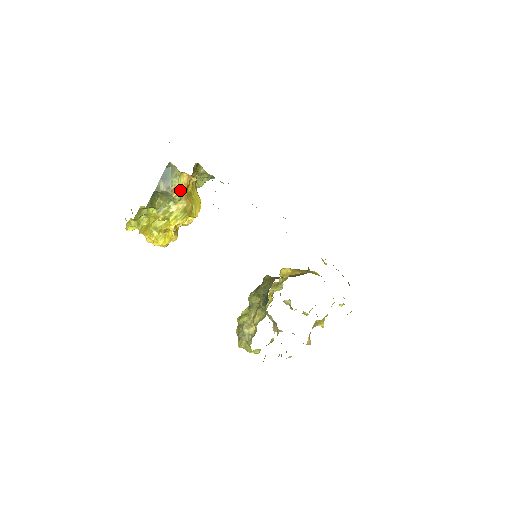
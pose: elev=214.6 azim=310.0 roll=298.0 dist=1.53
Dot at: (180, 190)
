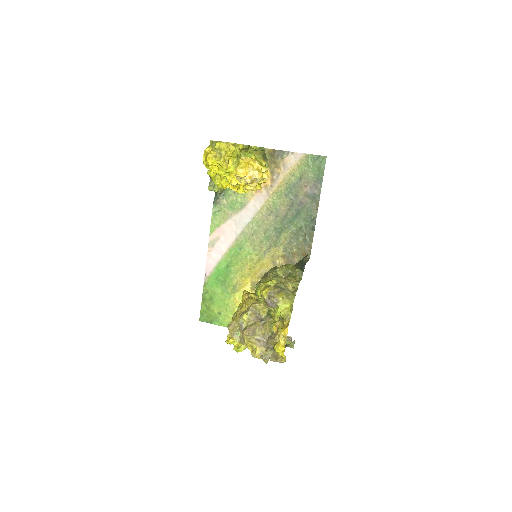
Dot at: occluded
